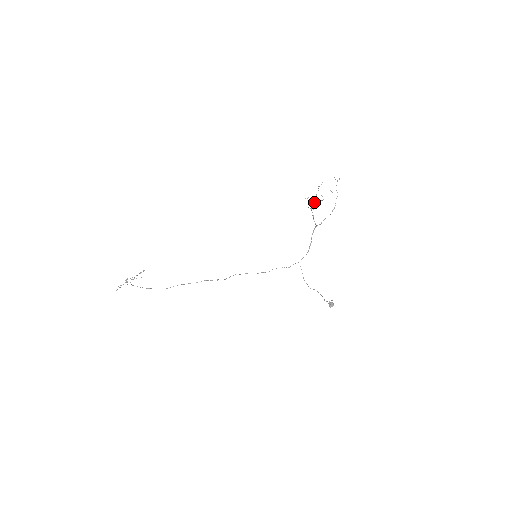
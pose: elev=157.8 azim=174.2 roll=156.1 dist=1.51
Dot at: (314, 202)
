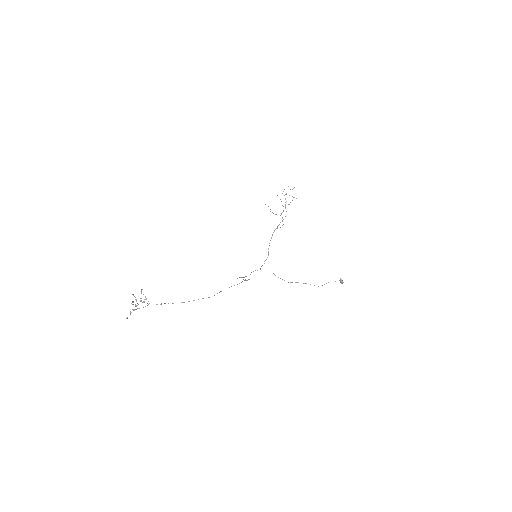
Dot at: (283, 206)
